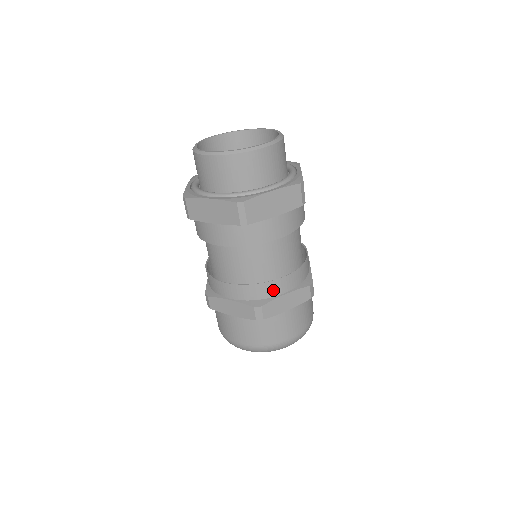
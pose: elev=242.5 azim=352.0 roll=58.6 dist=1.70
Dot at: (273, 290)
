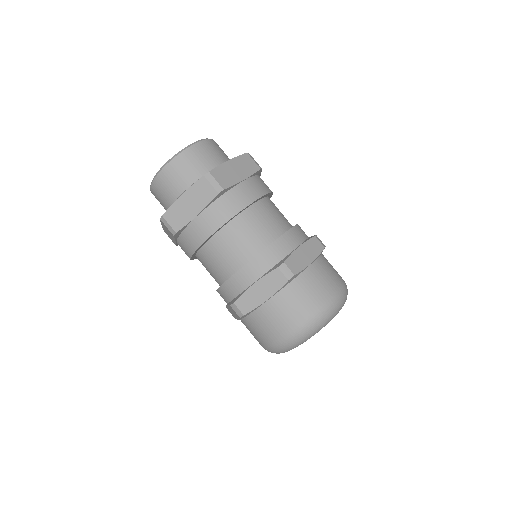
Dot at: (285, 247)
